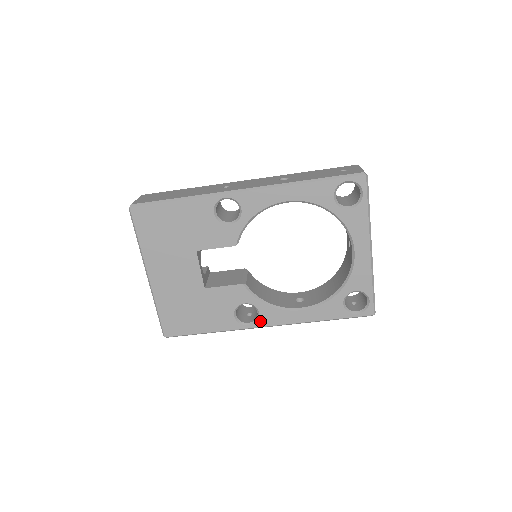
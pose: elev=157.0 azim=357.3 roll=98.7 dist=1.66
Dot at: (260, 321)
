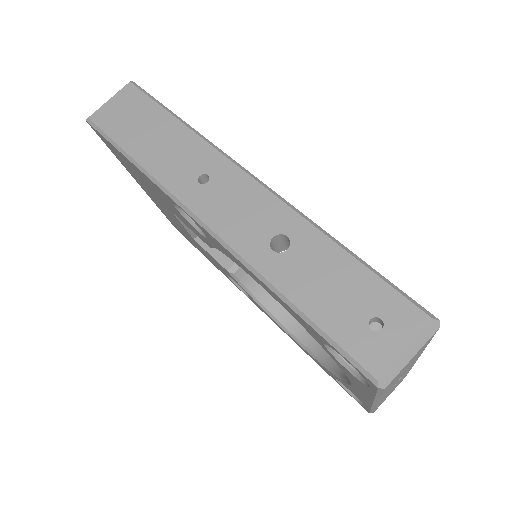
Dot at: (253, 301)
